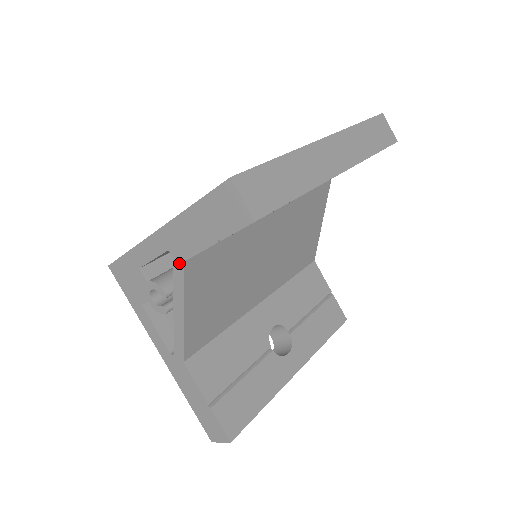
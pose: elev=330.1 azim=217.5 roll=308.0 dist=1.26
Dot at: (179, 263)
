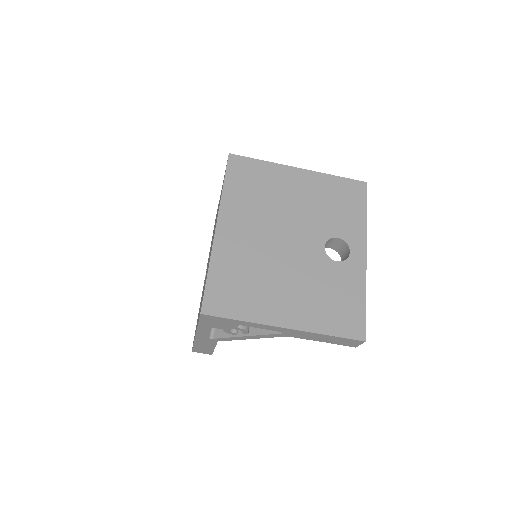
Dot at: (283, 335)
